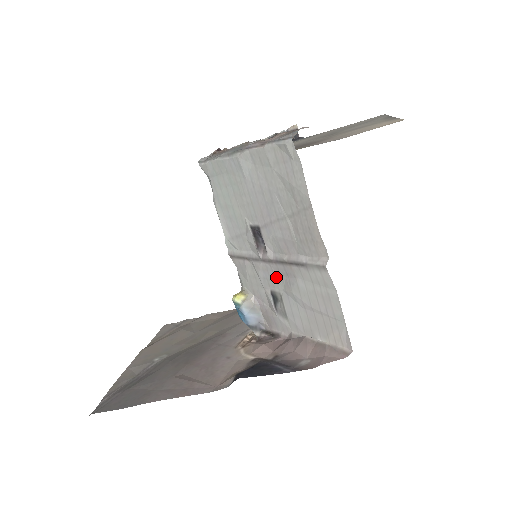
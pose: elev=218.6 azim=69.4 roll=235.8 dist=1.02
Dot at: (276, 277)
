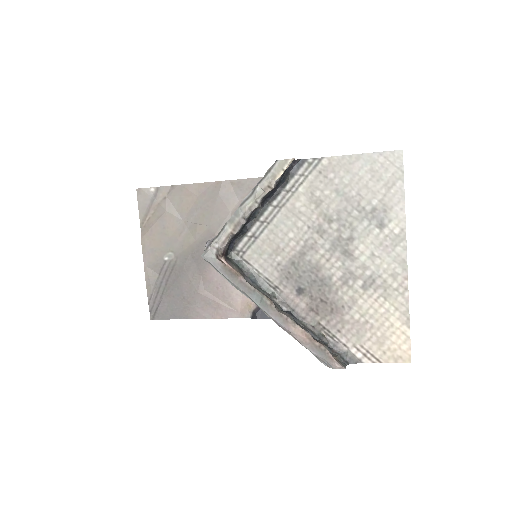
Dot at: occluded
